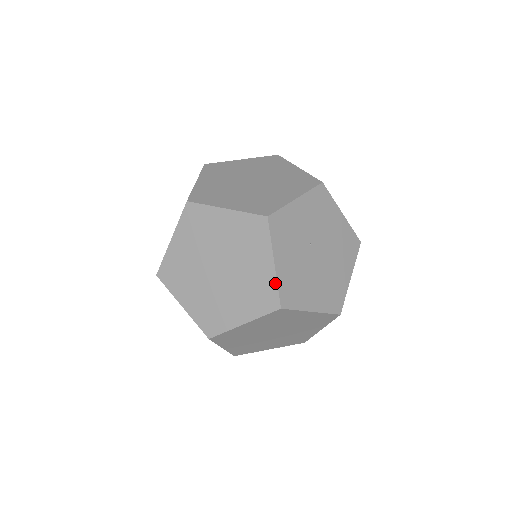
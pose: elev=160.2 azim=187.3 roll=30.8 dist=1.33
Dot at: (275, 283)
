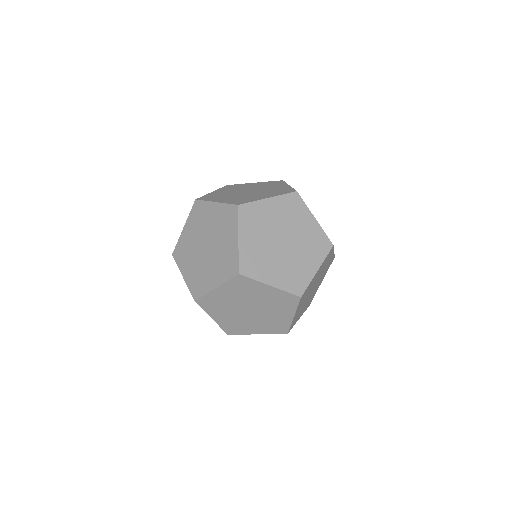
Dot at: (225, 205)
